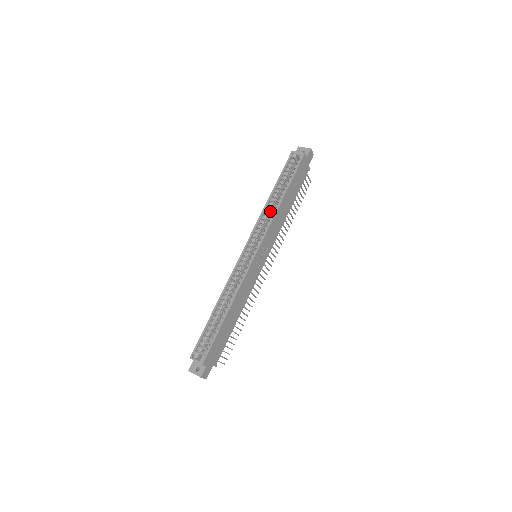
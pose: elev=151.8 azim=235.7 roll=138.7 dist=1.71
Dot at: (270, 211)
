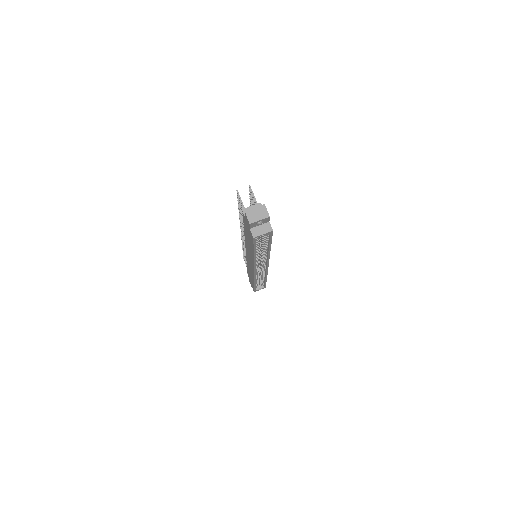
Dot at: occluded
